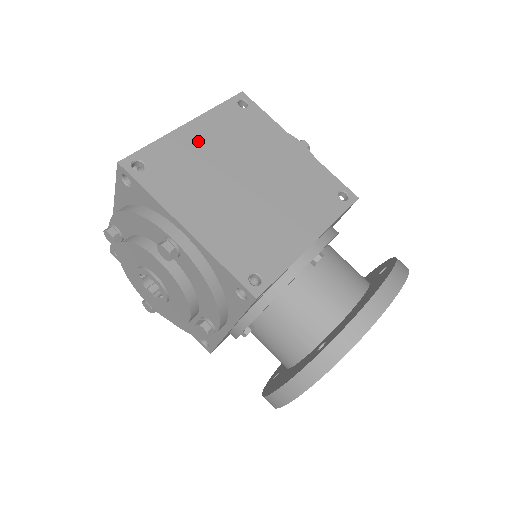
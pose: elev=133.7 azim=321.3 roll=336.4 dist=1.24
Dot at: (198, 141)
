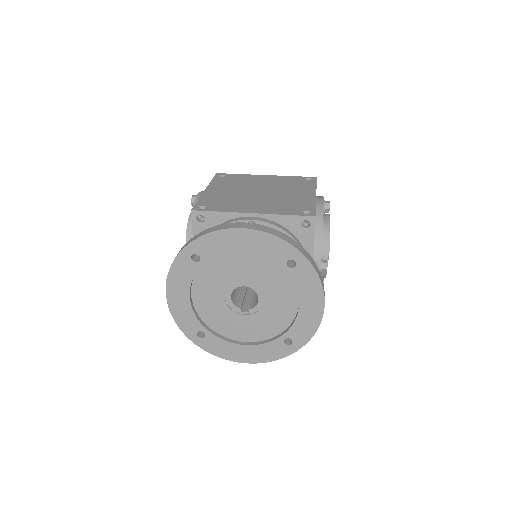
Dot at: (261, 179)
